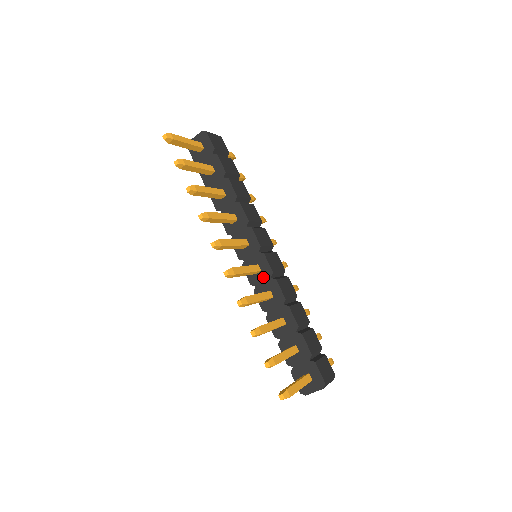
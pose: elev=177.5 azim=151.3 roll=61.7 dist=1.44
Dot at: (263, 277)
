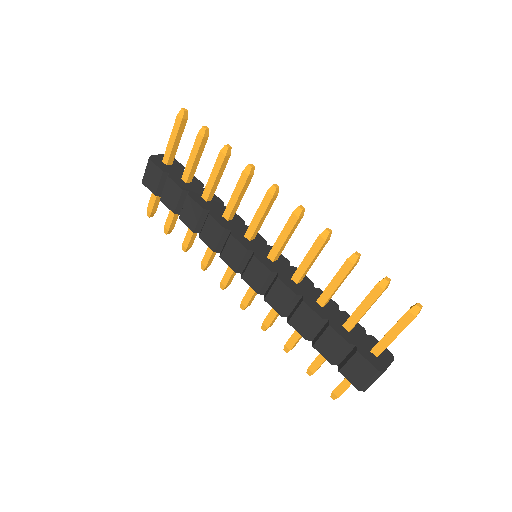
Dot at: (282, 265)
